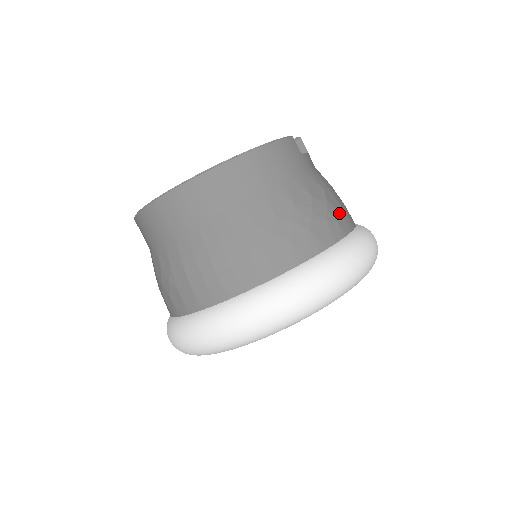
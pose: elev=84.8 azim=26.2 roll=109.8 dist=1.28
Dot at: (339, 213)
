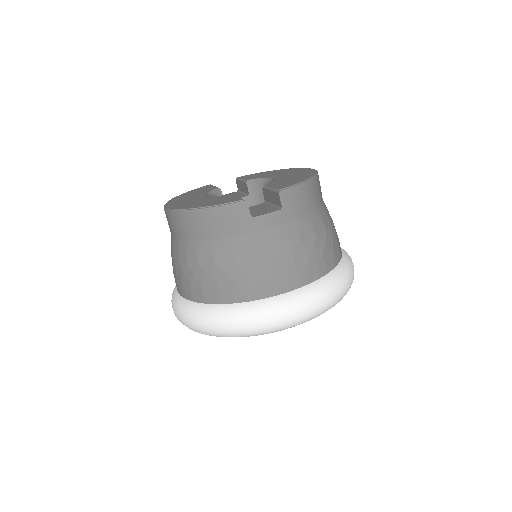
Dot at: (261, 280)
